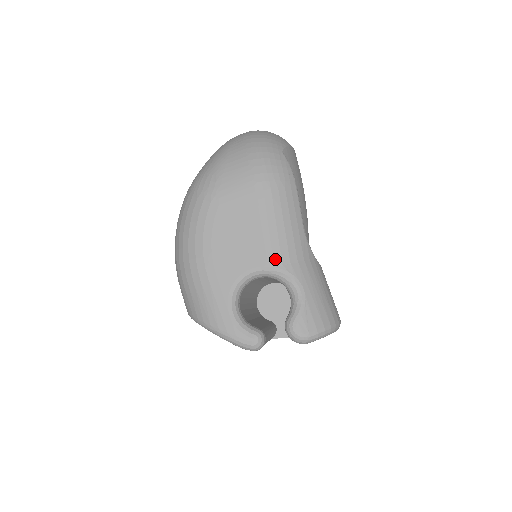
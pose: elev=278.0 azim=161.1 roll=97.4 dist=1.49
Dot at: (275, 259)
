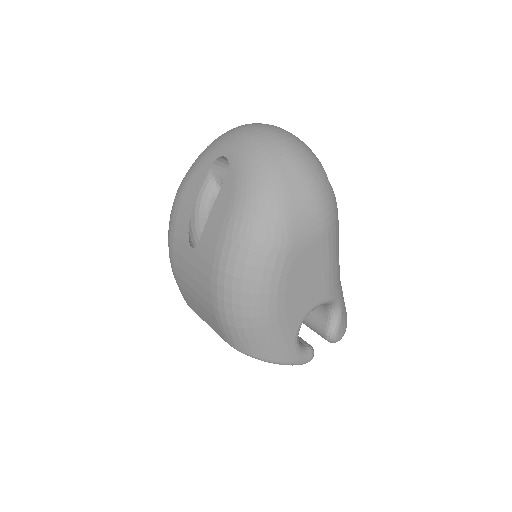
Dot at: (330, 292)
